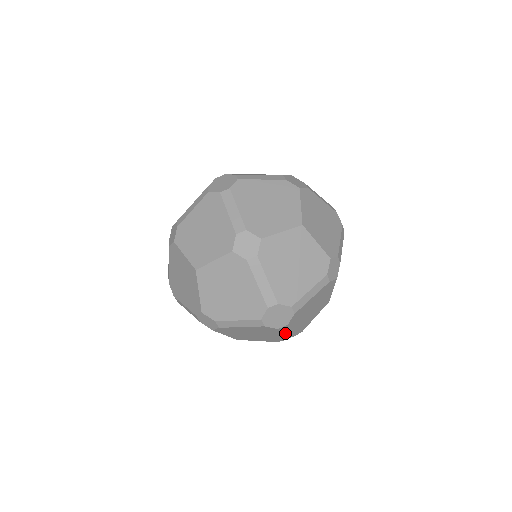
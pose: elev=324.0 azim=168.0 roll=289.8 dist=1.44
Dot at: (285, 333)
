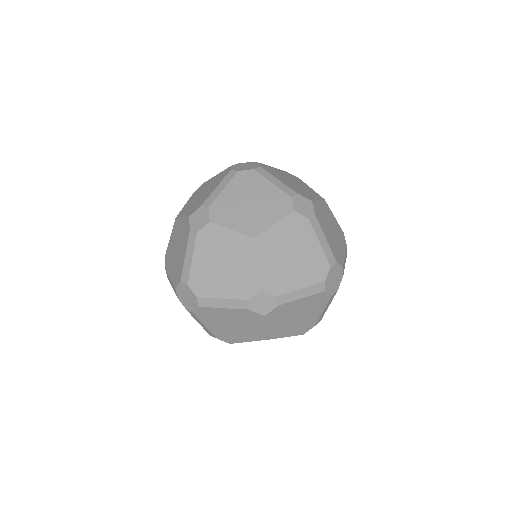
Dot at: (201, 324)
